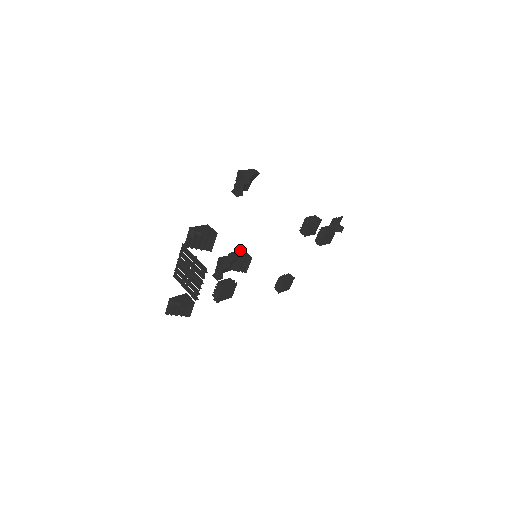
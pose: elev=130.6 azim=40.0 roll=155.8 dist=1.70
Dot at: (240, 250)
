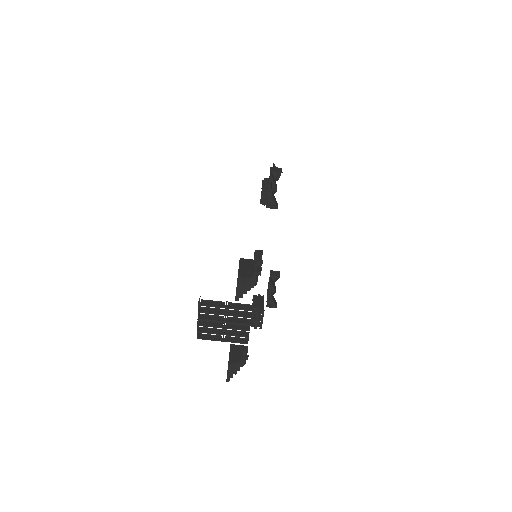
Dot at: occluded
